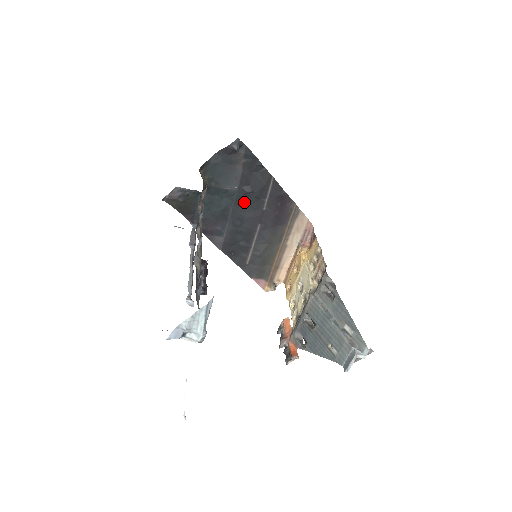
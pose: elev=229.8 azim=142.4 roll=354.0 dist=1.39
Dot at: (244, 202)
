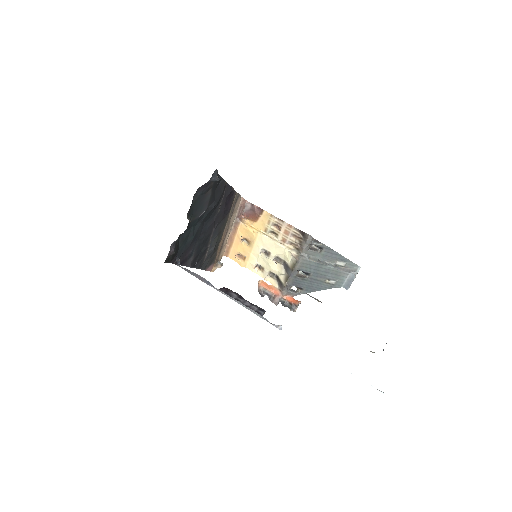
Dot at: (208, 217)
